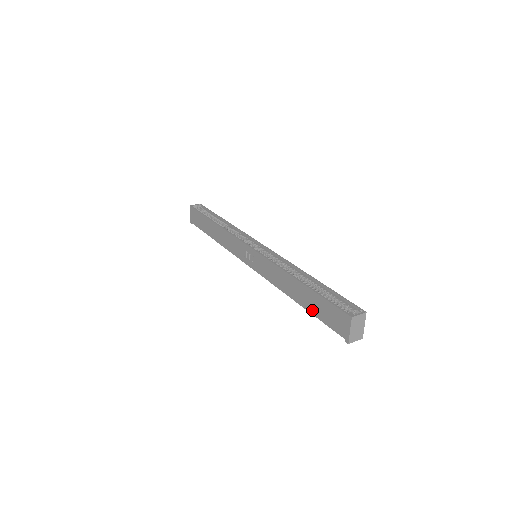
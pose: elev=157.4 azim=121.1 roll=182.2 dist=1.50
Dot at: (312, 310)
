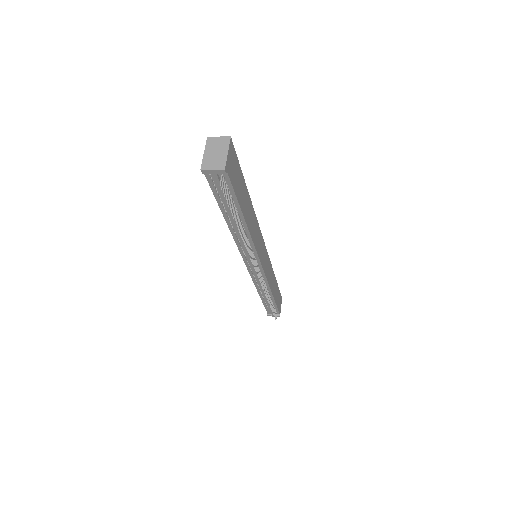
Dot at: occluded
